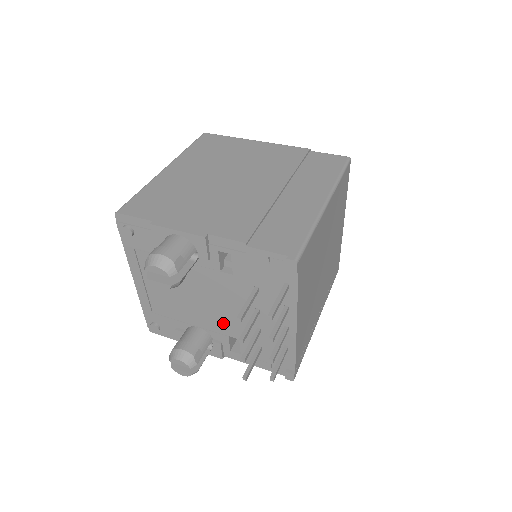
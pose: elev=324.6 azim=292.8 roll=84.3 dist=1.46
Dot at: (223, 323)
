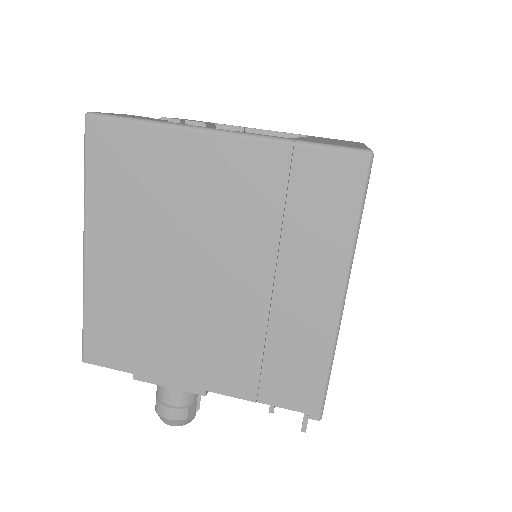
Dot at: occluded
